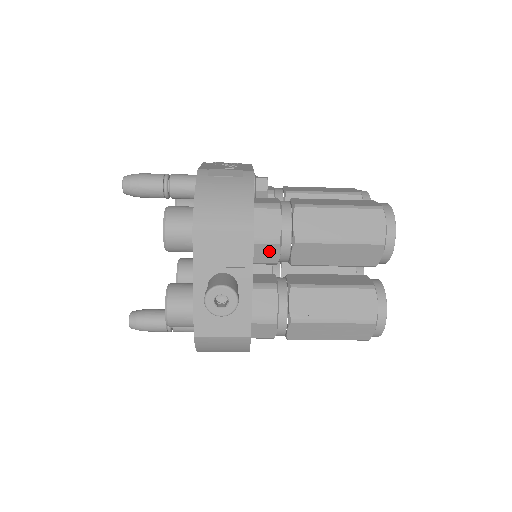
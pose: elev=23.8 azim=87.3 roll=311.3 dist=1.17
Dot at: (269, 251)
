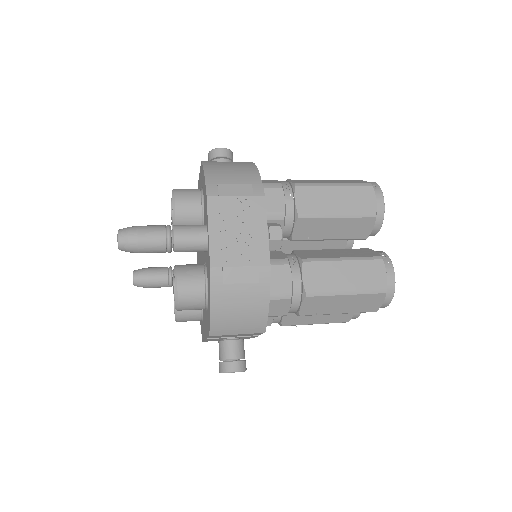
Dot at: occluded
